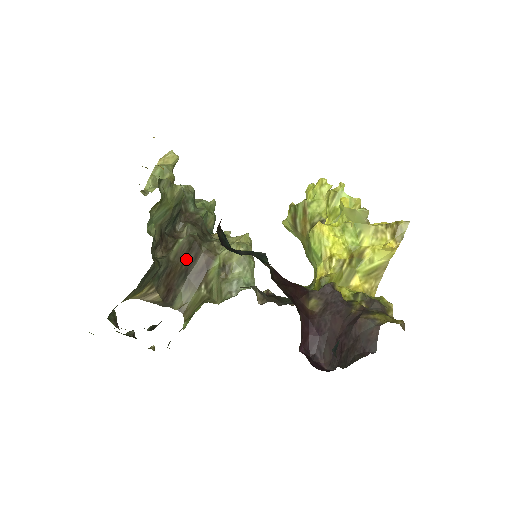
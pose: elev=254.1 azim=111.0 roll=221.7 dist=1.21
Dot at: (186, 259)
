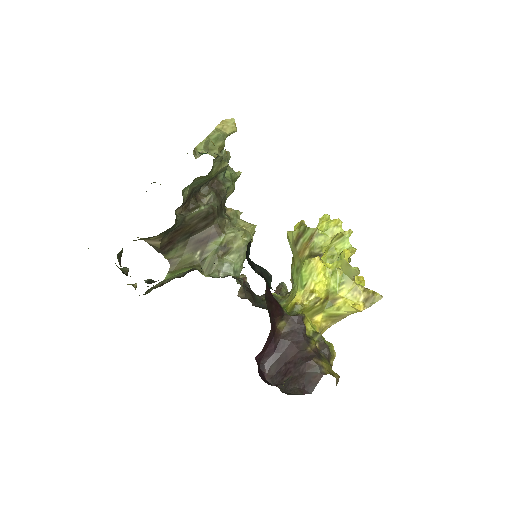
Dot at: (197, 224)
